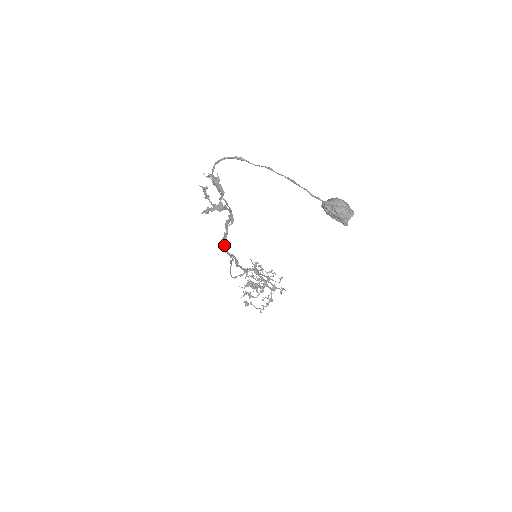
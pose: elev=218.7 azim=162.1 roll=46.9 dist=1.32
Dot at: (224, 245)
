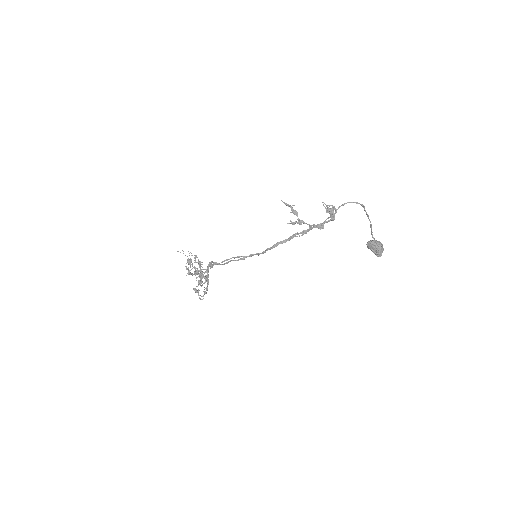
Dot at: (274, 247)
